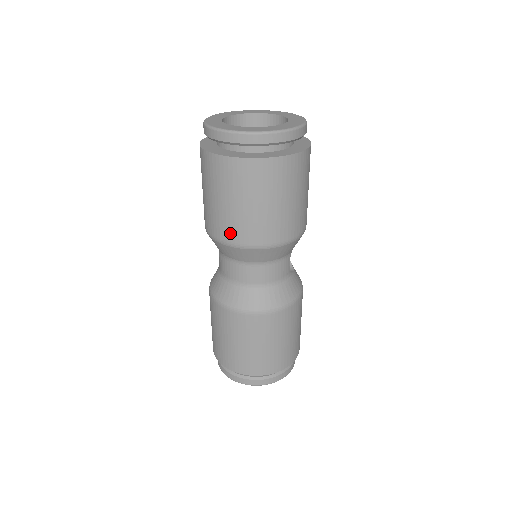
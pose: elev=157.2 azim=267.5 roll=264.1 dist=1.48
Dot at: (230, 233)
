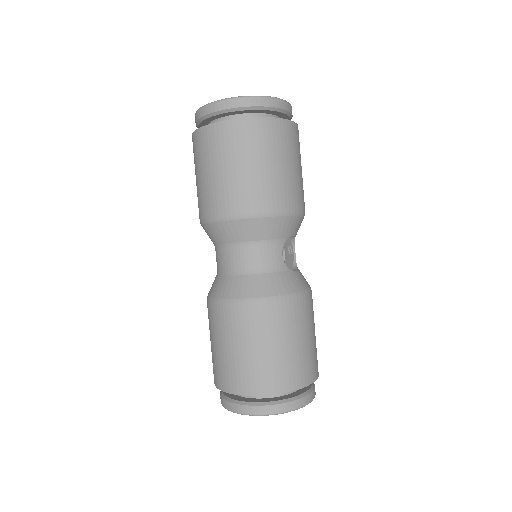
Dot at: (207, 207)
